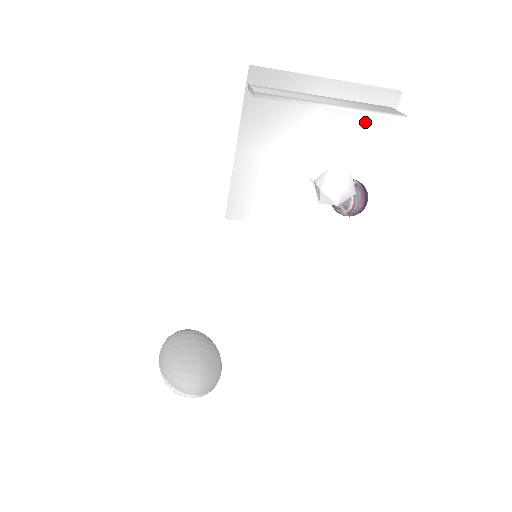
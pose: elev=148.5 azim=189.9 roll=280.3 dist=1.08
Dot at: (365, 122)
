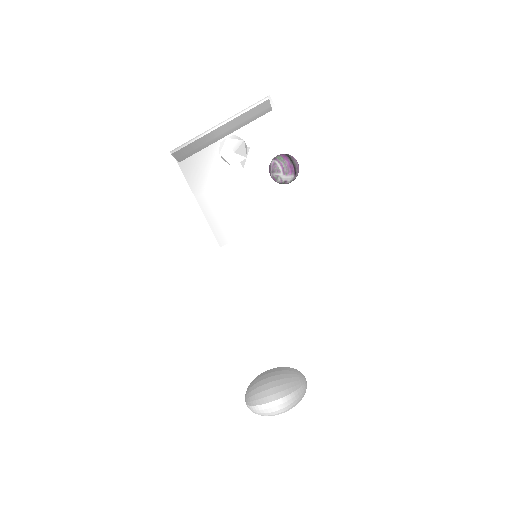
Dot at: (262, 127)
